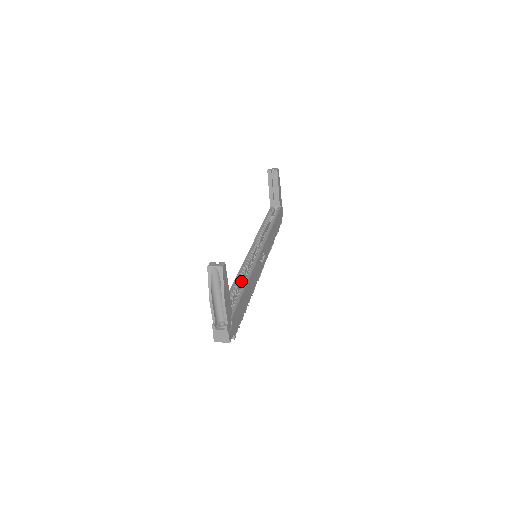
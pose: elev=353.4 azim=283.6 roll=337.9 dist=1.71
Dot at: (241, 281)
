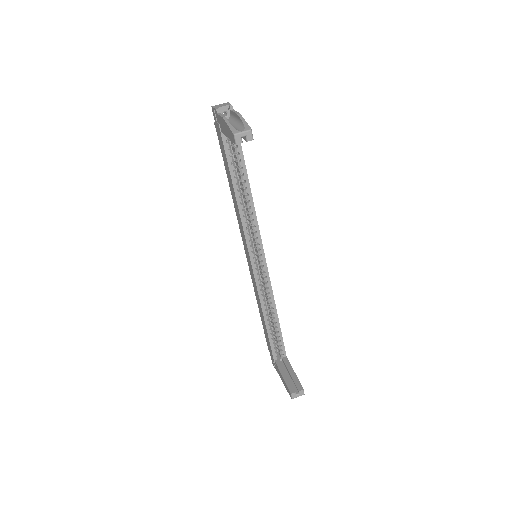
Dot at: (267, 309)
